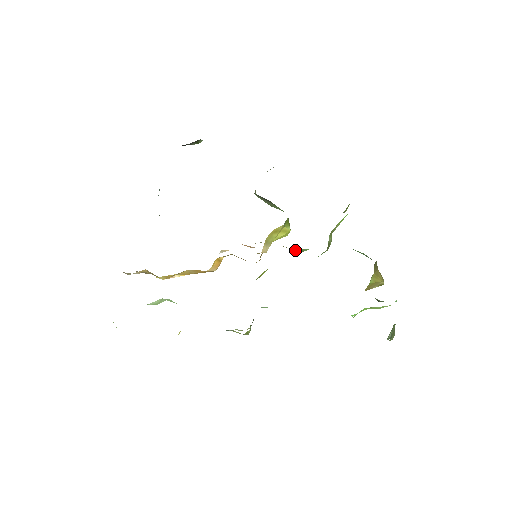
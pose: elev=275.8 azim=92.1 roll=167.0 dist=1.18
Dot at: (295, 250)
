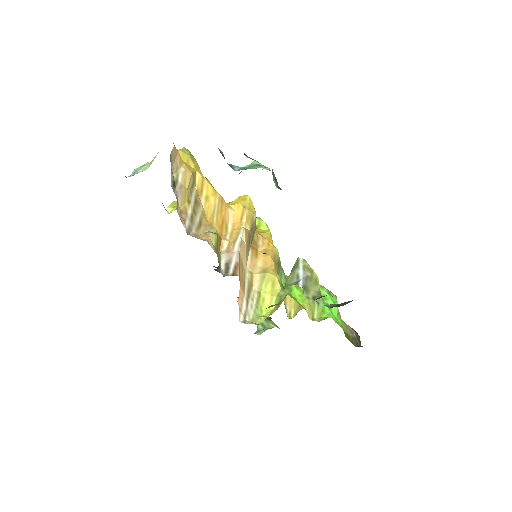
Dot at: (280, 272)
